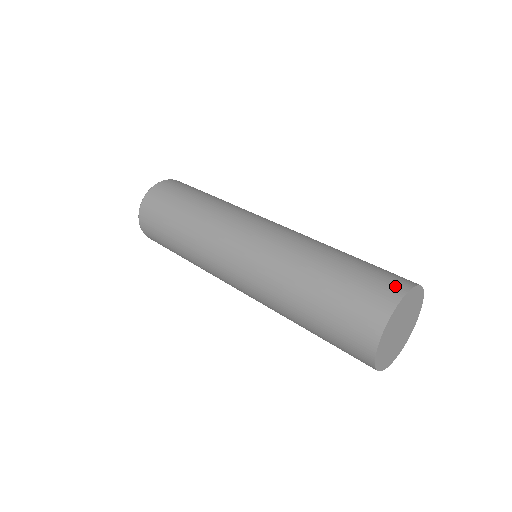
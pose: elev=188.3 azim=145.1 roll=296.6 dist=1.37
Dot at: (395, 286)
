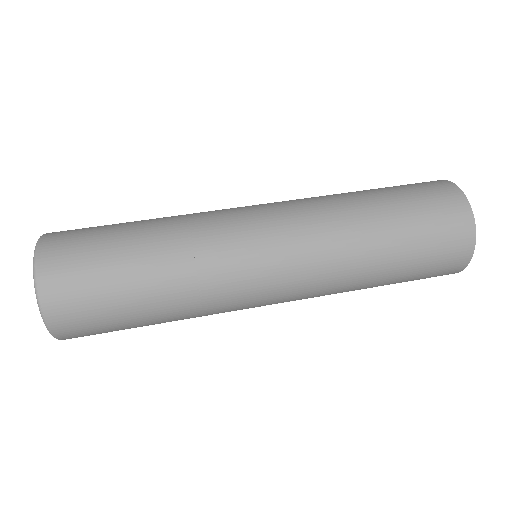
Dot at: (445, 187)
